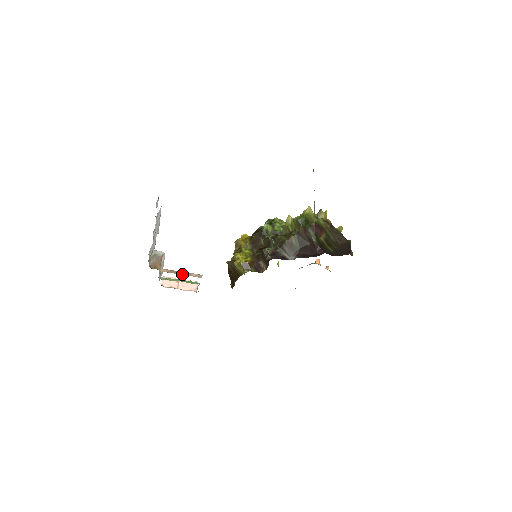
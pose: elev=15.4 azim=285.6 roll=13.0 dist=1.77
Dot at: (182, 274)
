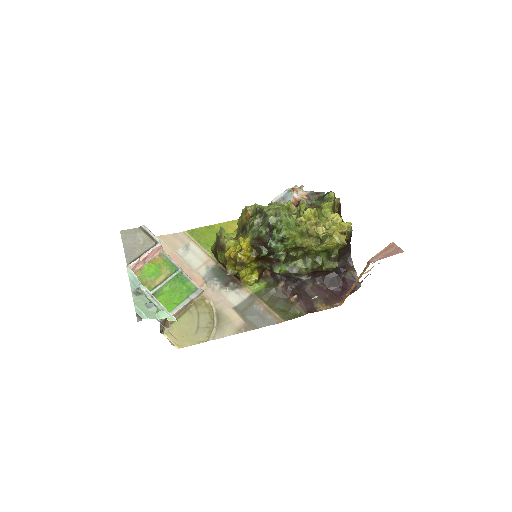
Dot at: (187, 307)
